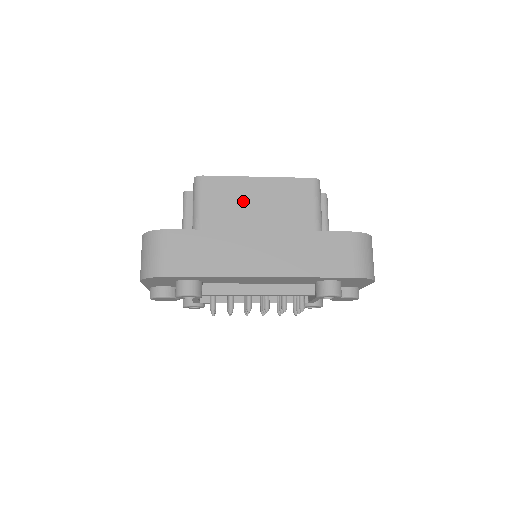
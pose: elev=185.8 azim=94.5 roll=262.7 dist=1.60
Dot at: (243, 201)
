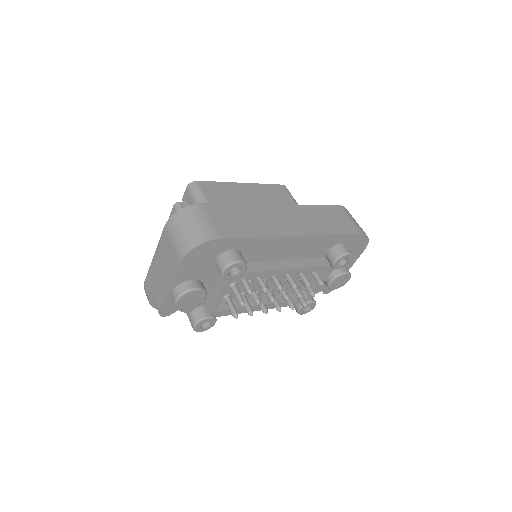
Dot at: (240, 198)
